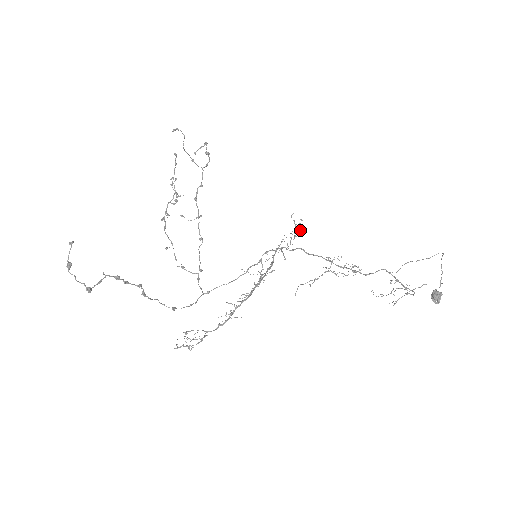
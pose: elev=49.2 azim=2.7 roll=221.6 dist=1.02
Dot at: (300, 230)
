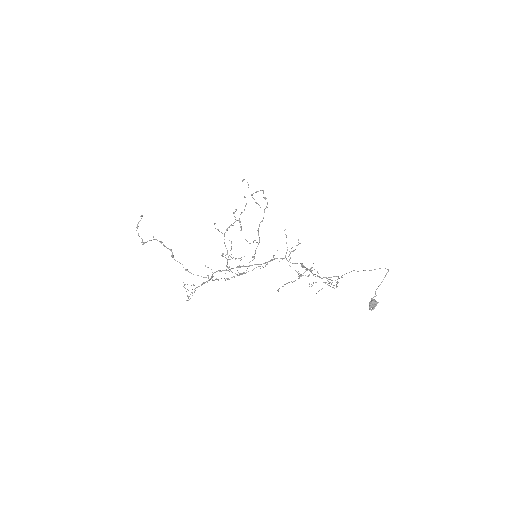
Dot at: occluded
